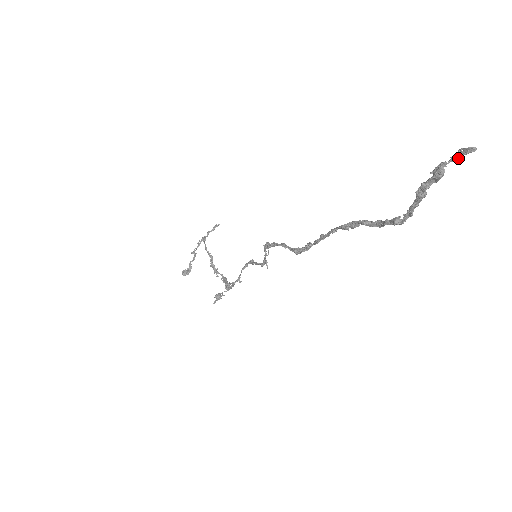
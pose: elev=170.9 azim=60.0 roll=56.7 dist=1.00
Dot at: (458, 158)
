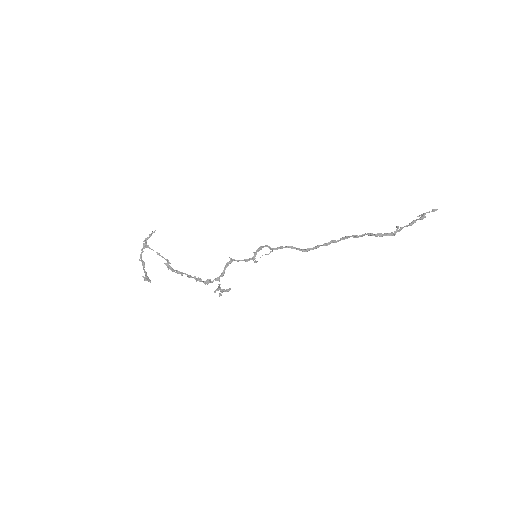
Dot at: occluded
